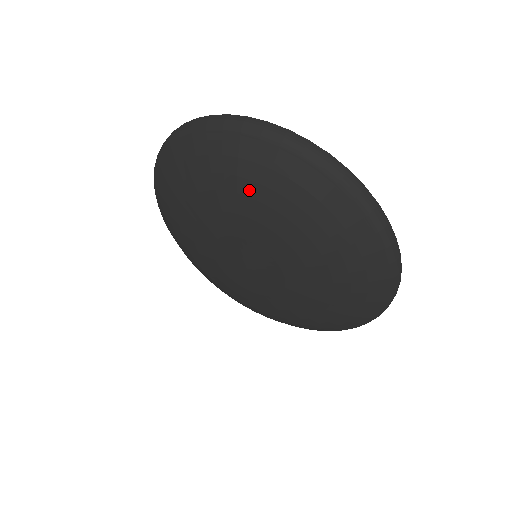
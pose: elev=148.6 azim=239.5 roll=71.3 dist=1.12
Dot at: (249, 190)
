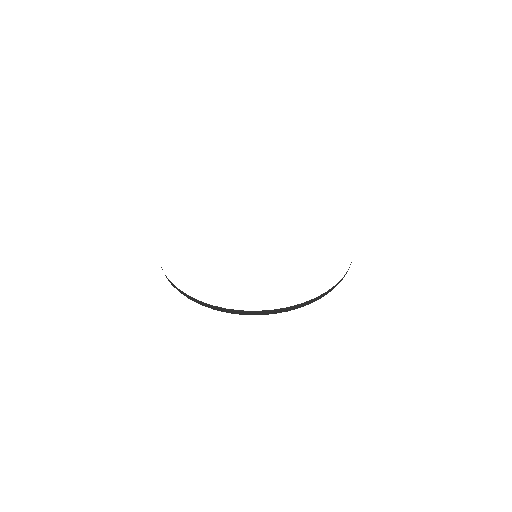
Dot at: occluded
